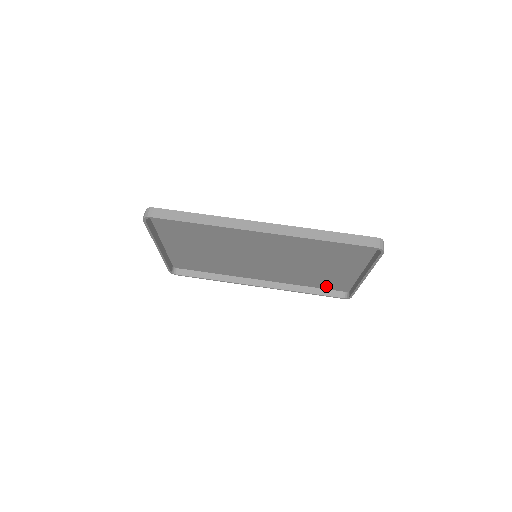
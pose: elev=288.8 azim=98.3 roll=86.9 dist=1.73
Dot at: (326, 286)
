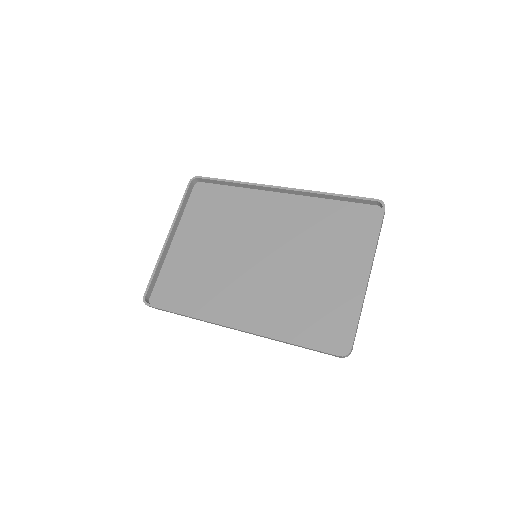
Dot at: (319, 338)
